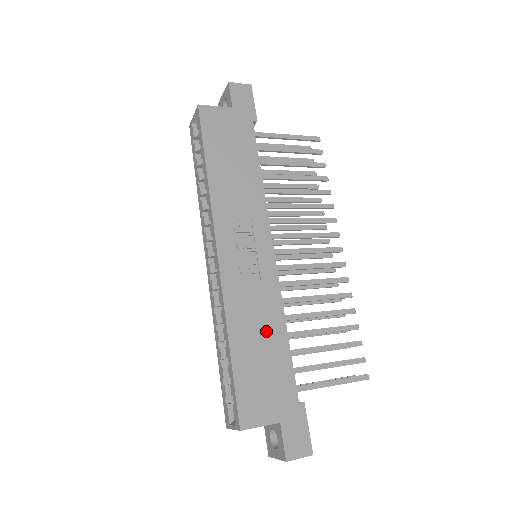
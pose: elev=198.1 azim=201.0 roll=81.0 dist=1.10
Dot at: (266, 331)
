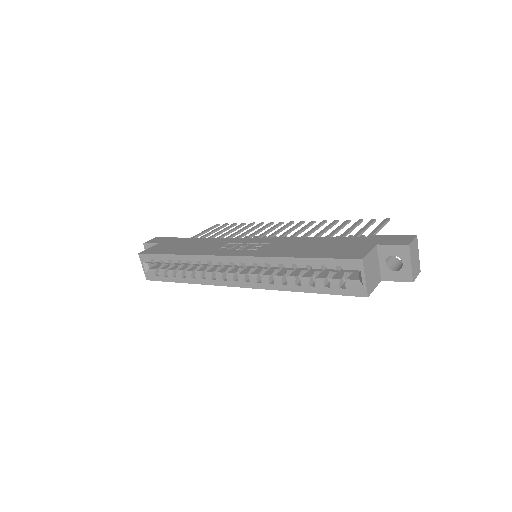
Dot at: (305, 244)
